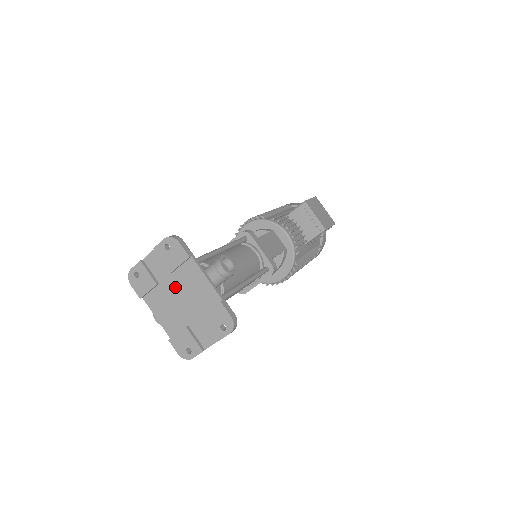
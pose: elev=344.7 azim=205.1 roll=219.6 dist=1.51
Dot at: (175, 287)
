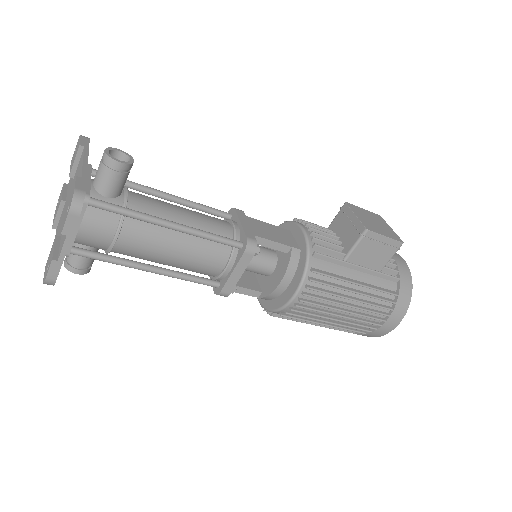
Dot at: occluded
